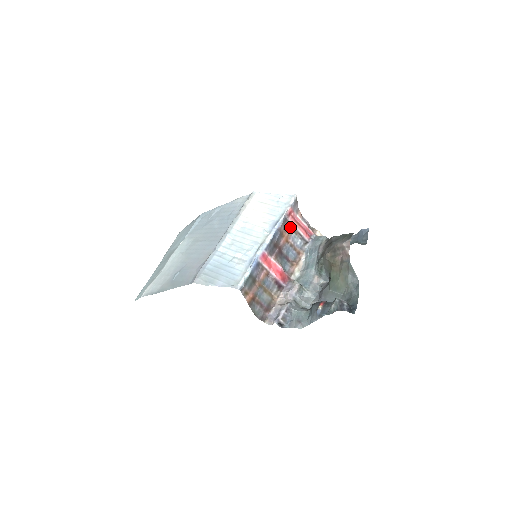
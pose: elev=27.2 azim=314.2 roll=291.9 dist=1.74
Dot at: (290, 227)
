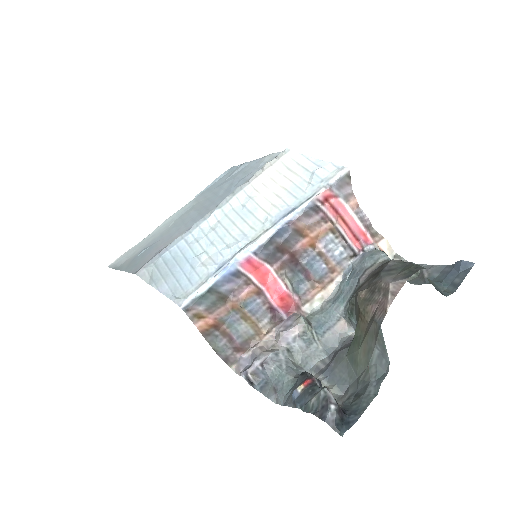
Dot at: (327, 222)
